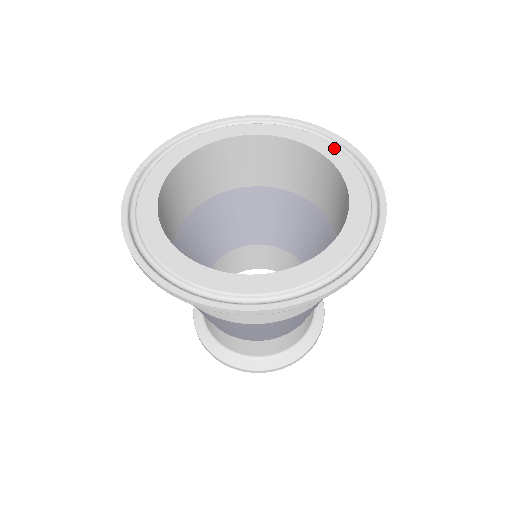
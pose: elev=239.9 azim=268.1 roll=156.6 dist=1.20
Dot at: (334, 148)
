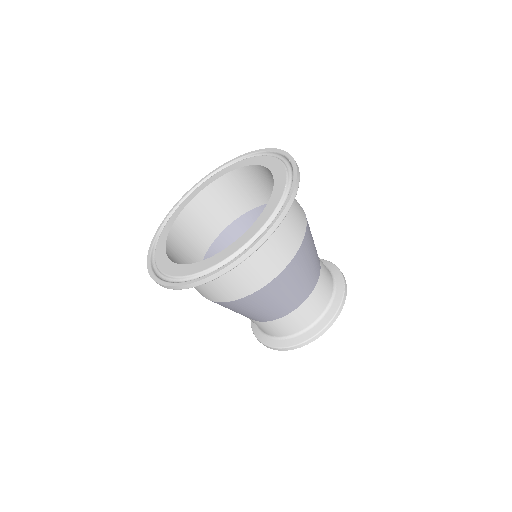
Dot at: (279, 163)
